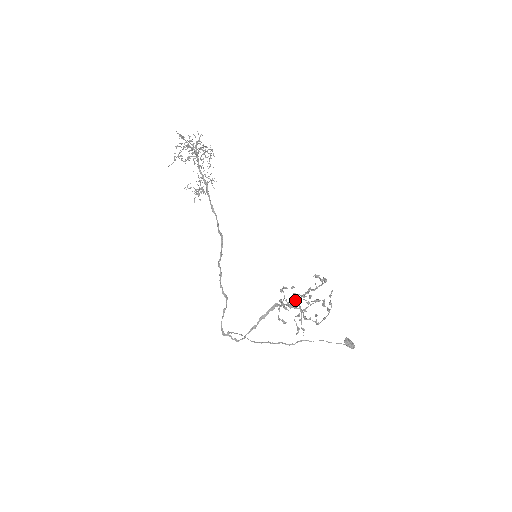
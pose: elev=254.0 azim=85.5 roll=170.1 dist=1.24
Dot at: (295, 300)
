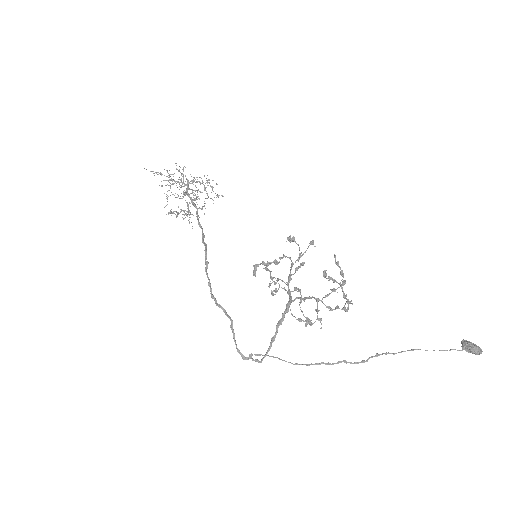
Dot at: (277, 279)
